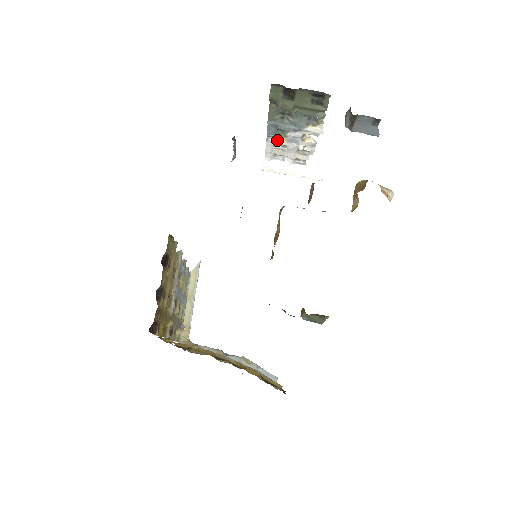
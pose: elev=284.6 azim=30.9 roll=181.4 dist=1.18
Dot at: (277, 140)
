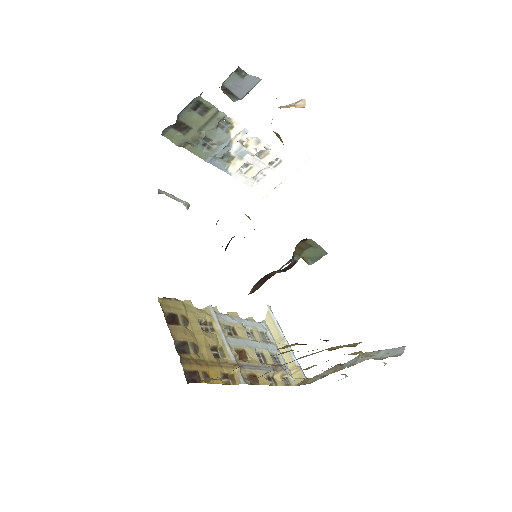
Dot at: (234, 166)
